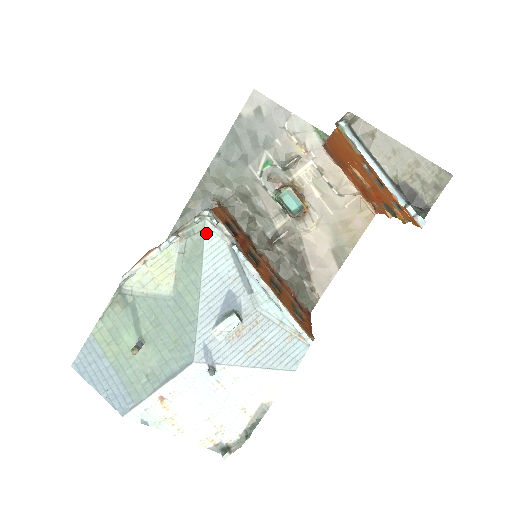
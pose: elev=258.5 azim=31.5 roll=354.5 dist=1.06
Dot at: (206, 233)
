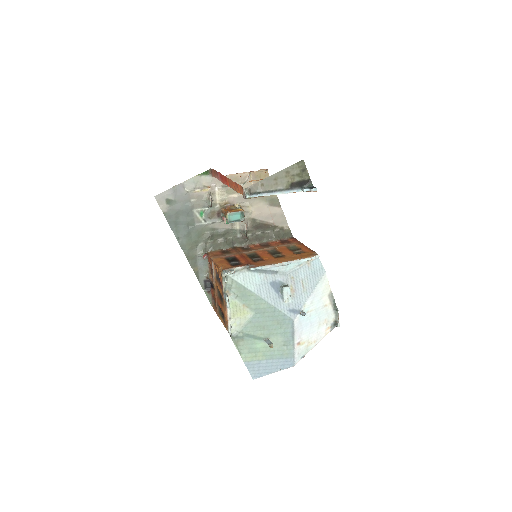
Dot at: (235, 279)
